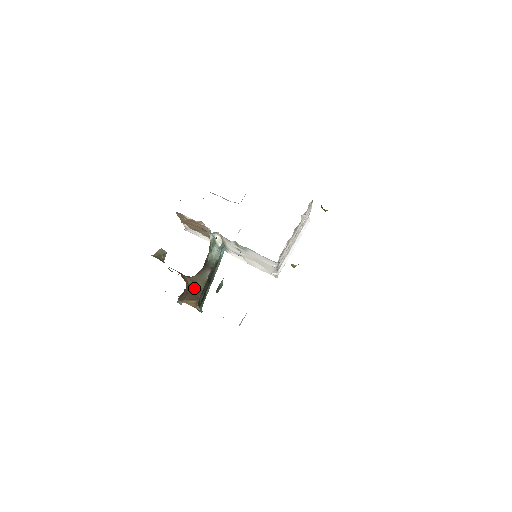
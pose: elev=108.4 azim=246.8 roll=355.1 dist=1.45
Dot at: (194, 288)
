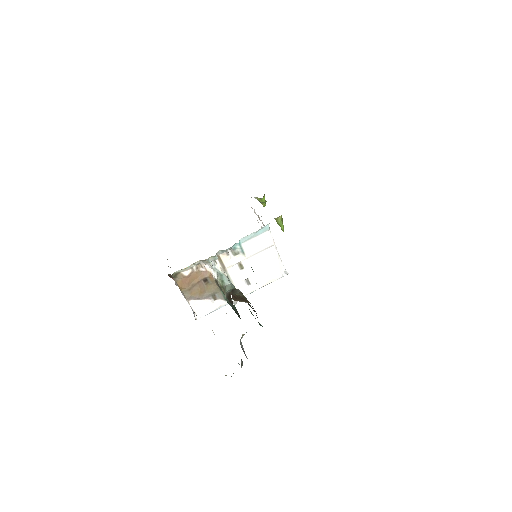
Dot at: (237, 296)
